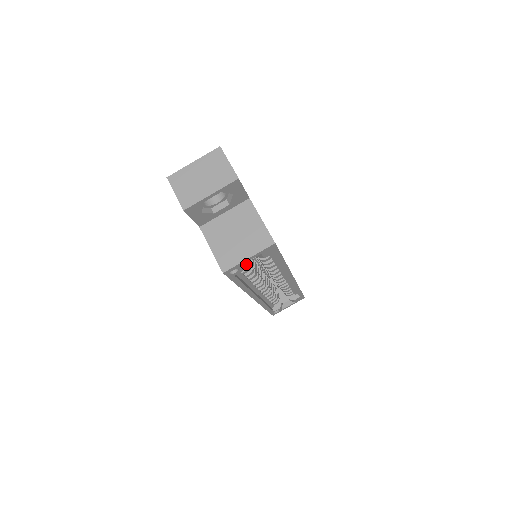
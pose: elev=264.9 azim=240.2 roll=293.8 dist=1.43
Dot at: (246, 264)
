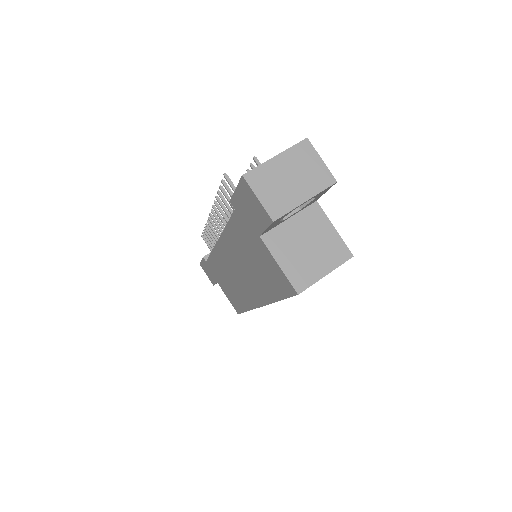
Dot at: occluded
